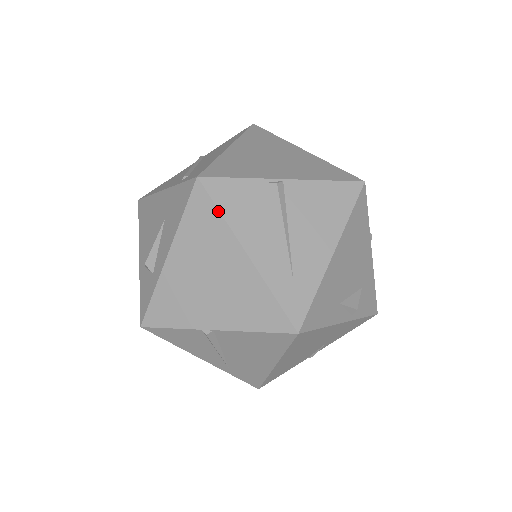
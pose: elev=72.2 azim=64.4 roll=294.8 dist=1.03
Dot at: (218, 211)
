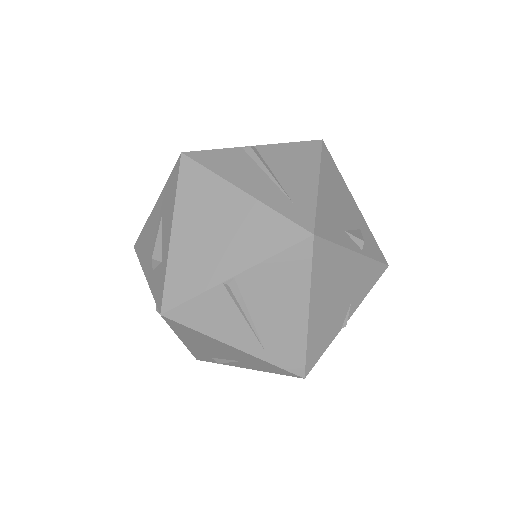
Dot at: (206, 169)
